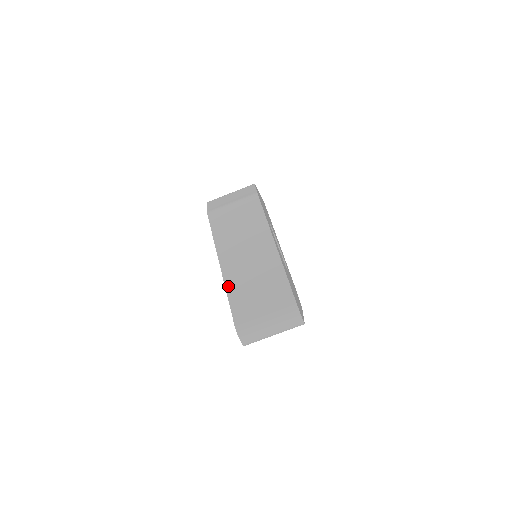
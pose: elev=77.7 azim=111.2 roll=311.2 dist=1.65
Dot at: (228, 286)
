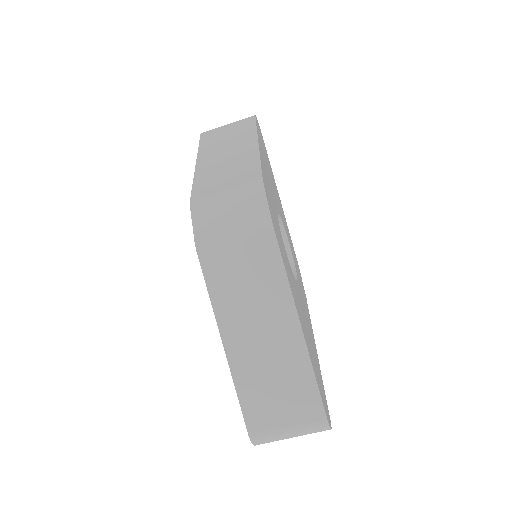
Dot at: (237, 379)
